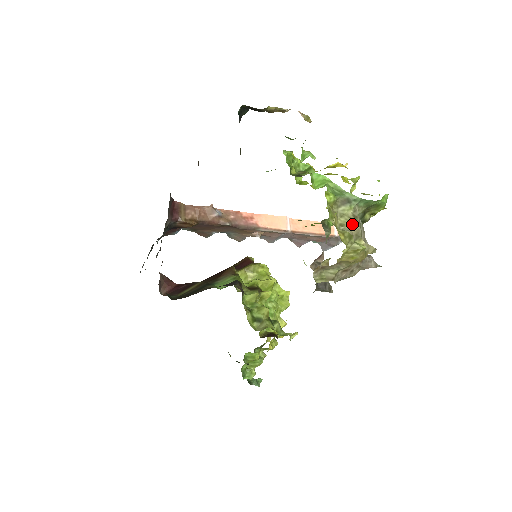
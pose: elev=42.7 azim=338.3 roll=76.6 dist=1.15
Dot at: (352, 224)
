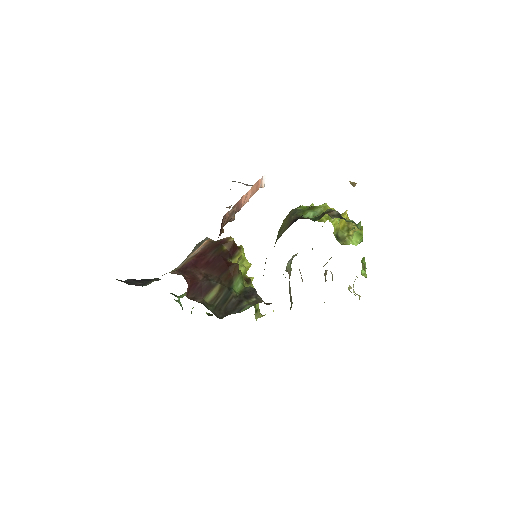
Dot at: occluded
